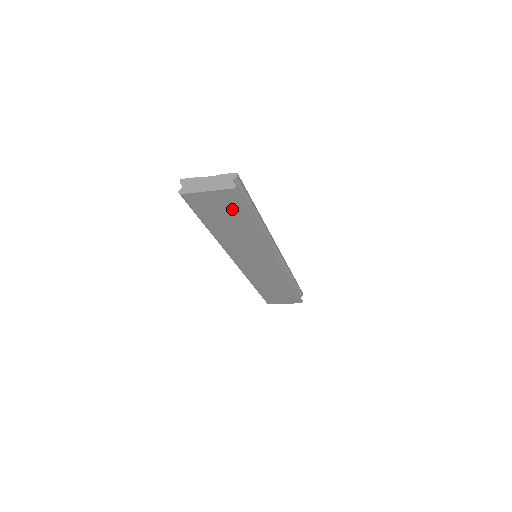
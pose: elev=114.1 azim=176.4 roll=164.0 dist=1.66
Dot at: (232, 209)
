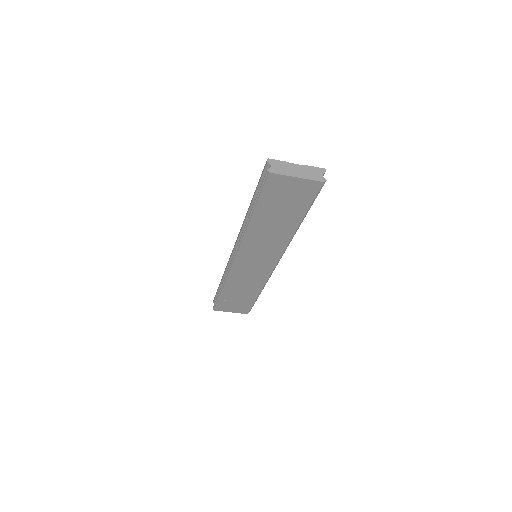
Dot at: (299, 202)
